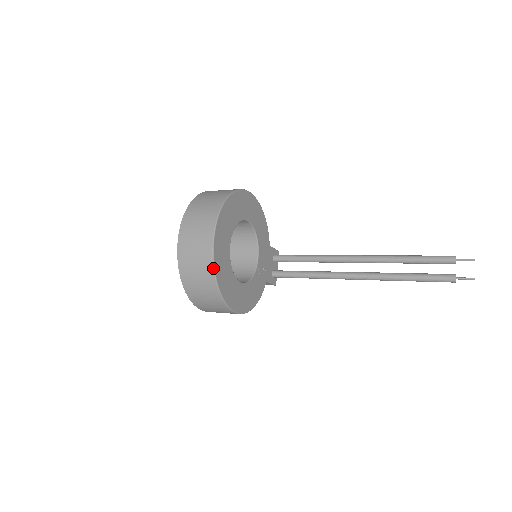
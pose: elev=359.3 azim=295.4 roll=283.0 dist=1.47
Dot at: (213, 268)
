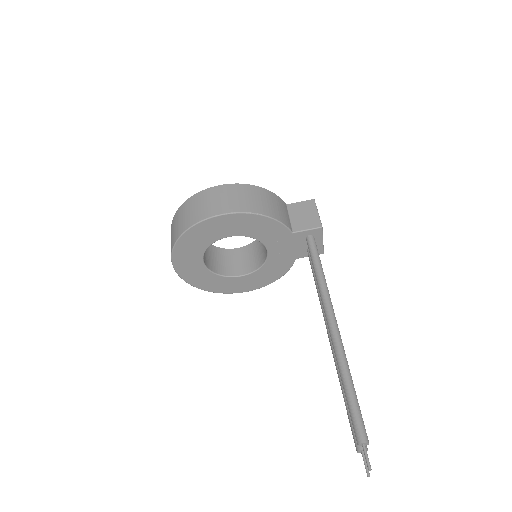
Dot at: (188, 283)
